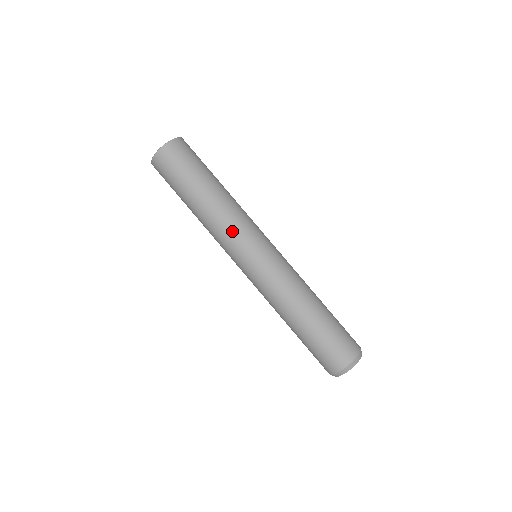
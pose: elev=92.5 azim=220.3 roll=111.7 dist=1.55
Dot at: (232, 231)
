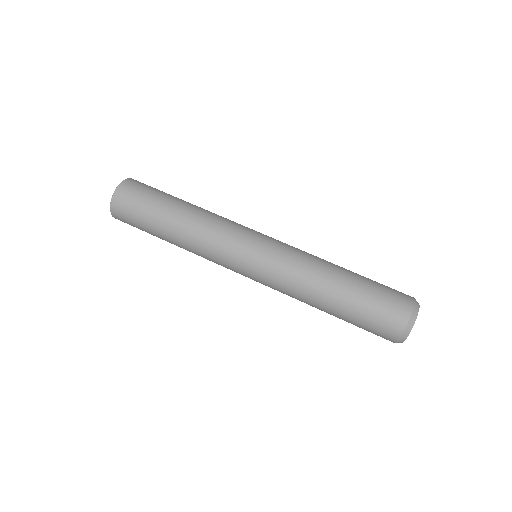
Dot at: (220, 235)
